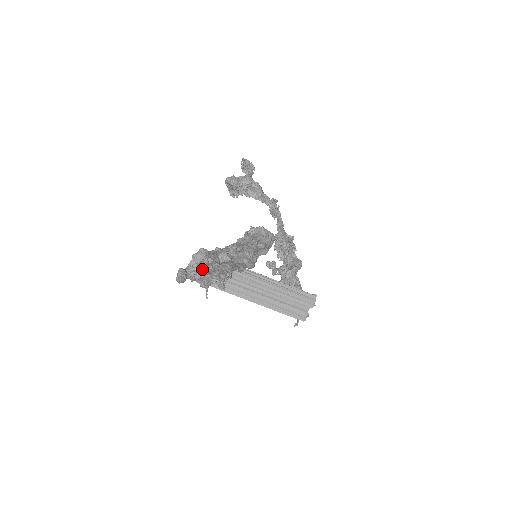
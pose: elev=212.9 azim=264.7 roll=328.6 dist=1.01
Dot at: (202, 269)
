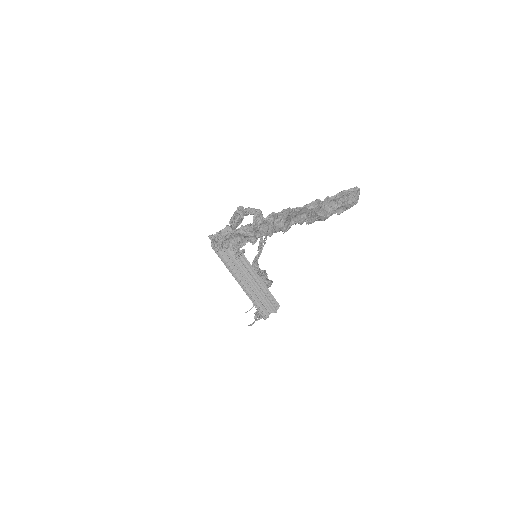
Dot at: (258, 224)
